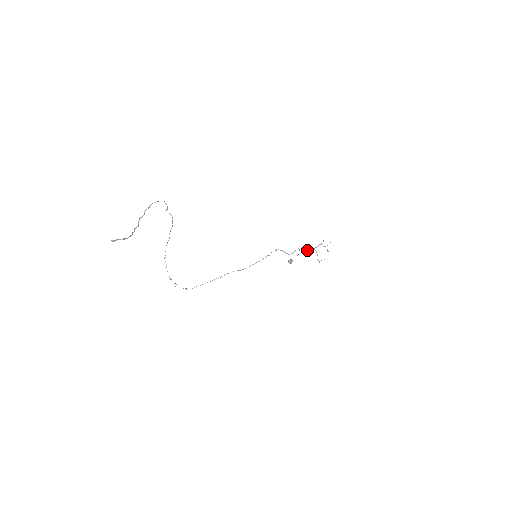
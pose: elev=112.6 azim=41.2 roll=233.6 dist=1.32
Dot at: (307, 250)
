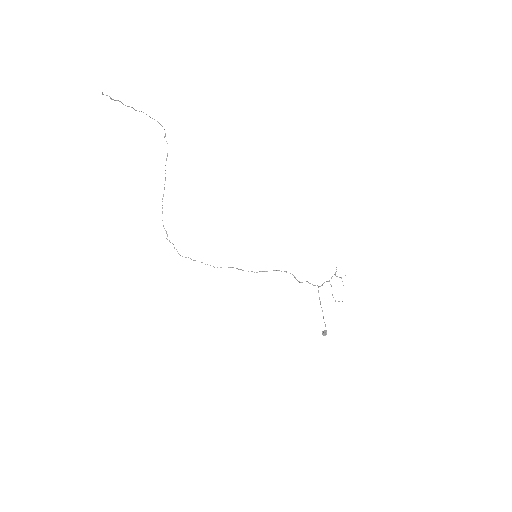
Dot at: occluded
